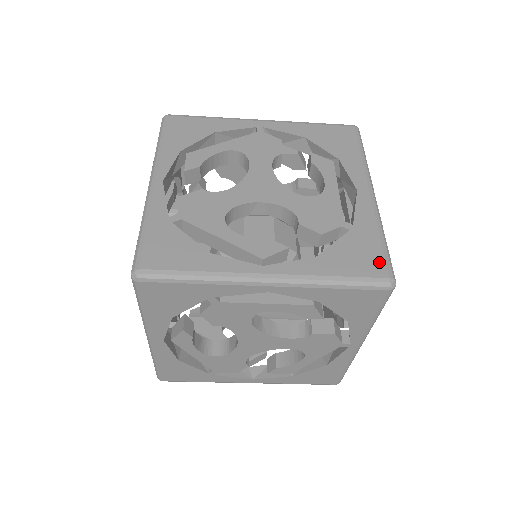
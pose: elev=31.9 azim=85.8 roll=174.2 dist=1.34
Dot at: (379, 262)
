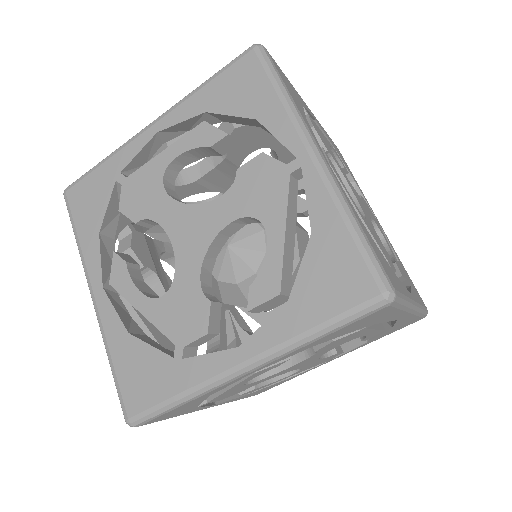
Dot at: occluded
